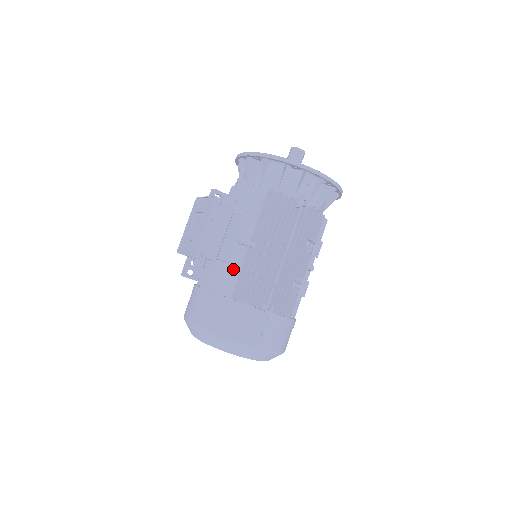
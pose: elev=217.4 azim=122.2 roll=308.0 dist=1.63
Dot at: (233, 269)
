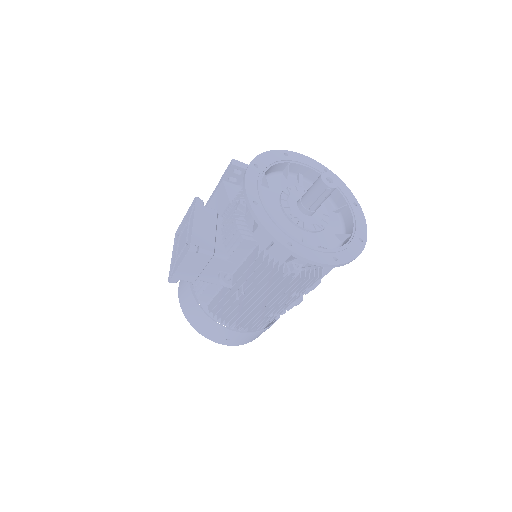
Dot at: (212, 288)
